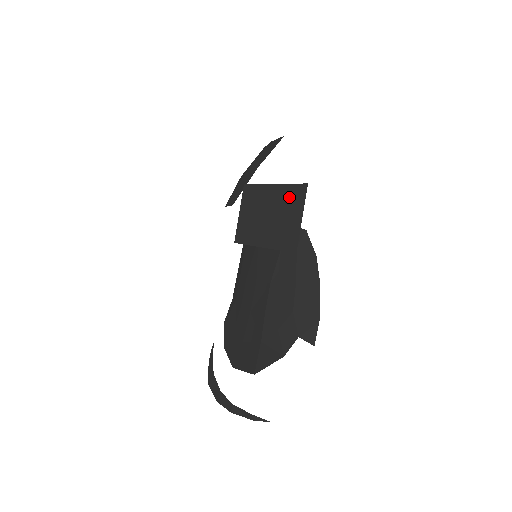
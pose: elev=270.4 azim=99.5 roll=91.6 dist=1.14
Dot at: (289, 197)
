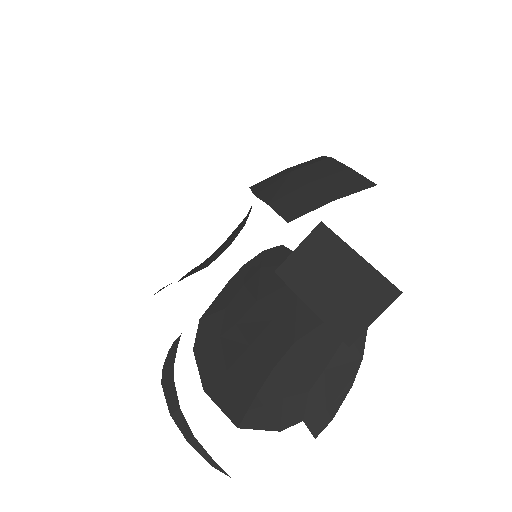
Dot at: (372, 286)
